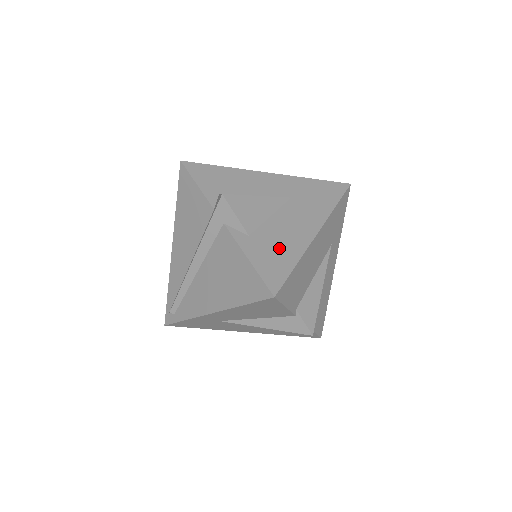
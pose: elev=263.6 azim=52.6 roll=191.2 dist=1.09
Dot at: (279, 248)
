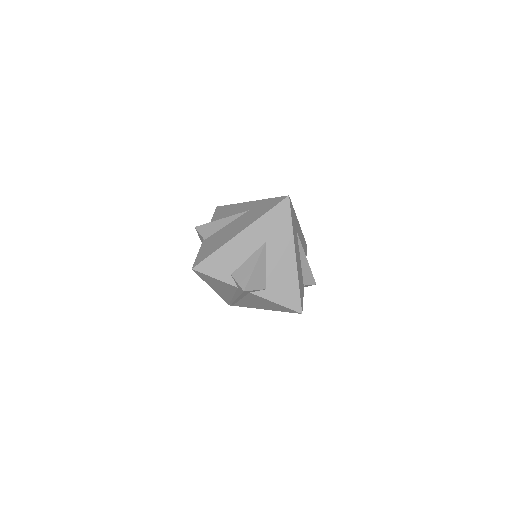
Dot at: (285, 284)
